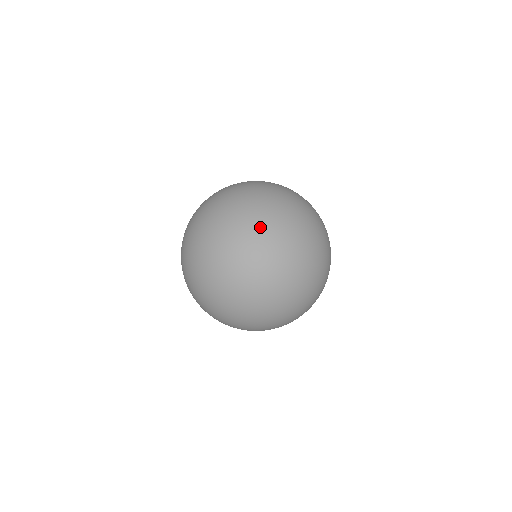
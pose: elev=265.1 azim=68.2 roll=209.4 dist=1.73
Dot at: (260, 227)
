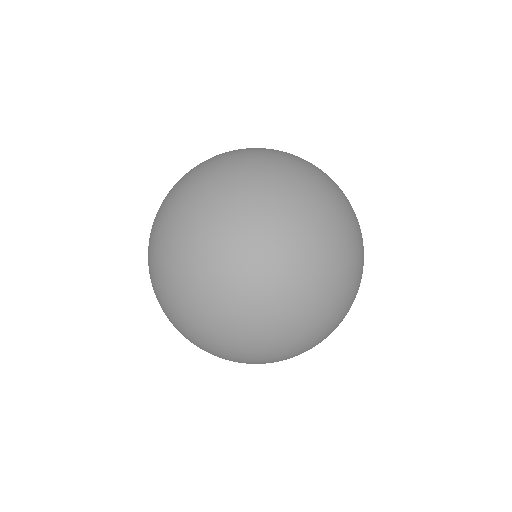
Dot at: (180, 237)
